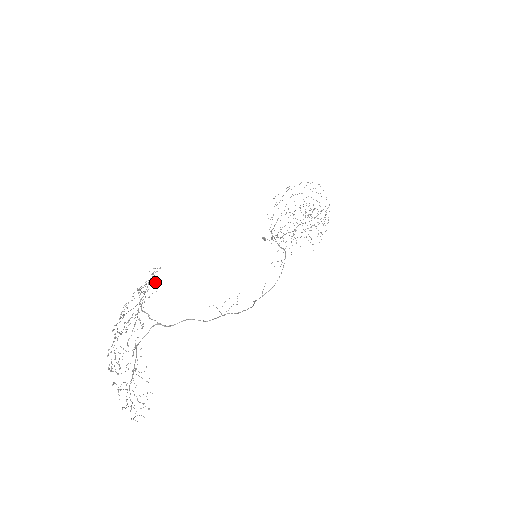
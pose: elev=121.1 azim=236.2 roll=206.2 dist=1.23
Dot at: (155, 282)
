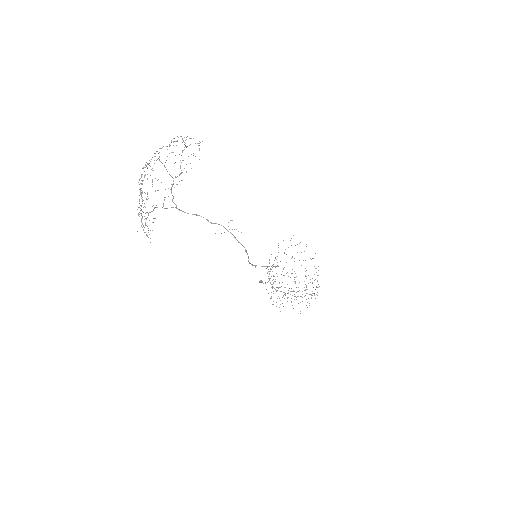
Dot at: (199, 143)
